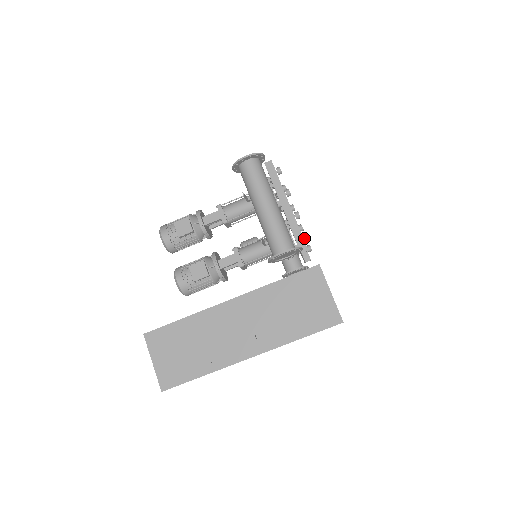
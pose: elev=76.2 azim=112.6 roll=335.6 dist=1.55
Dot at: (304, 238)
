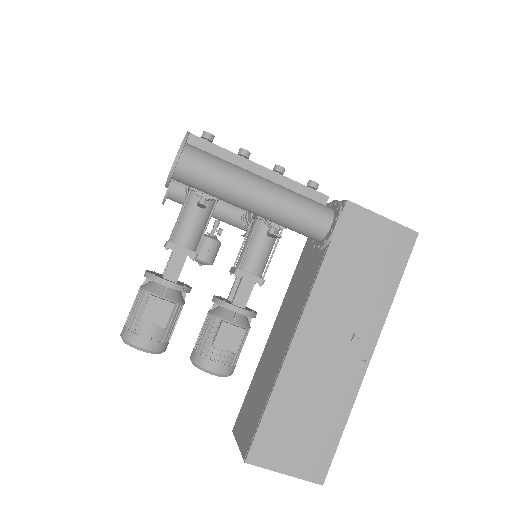
Dot at: (311, 188)
